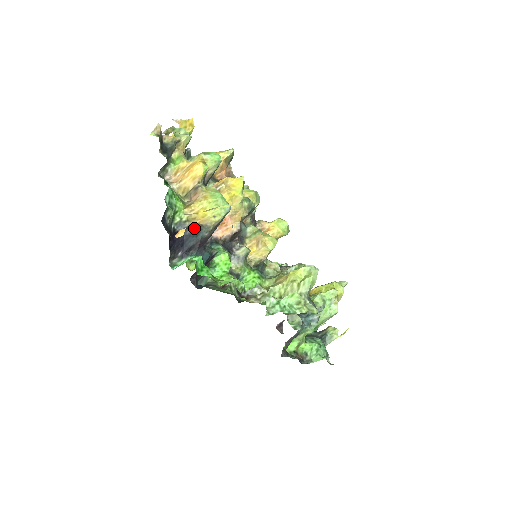
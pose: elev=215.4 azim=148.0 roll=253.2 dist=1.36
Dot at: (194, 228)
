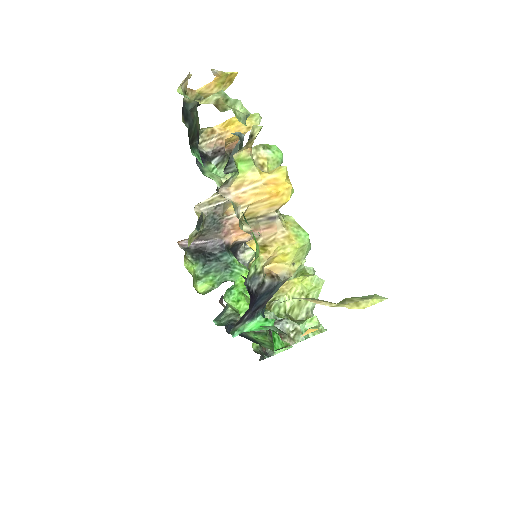
Dot at: (271, 283)
